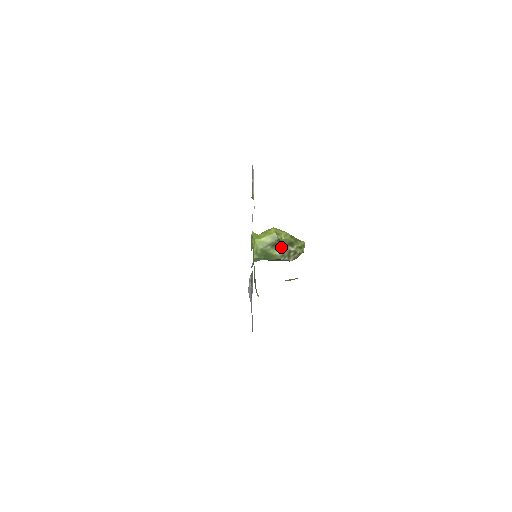
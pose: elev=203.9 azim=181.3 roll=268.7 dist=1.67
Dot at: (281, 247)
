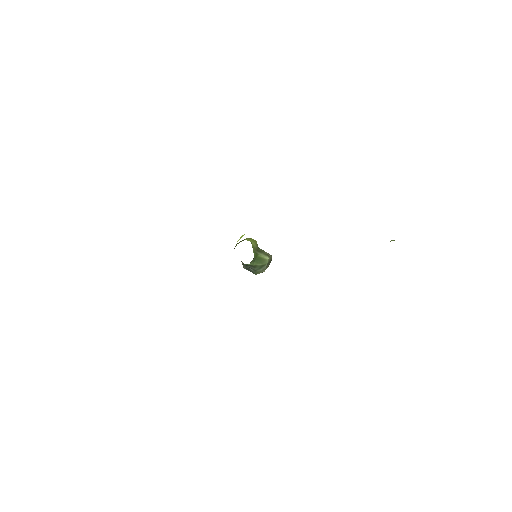
Dot at: (268, 253)
